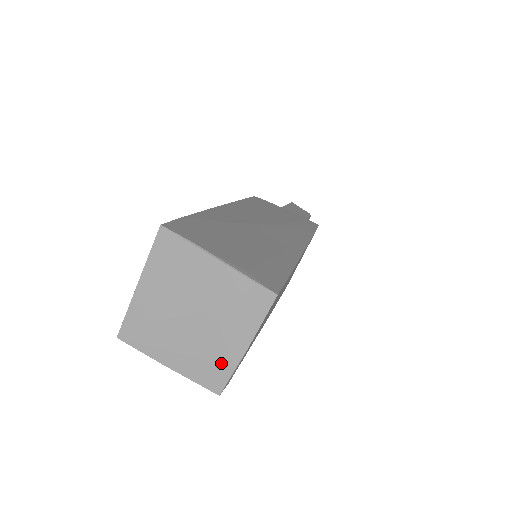
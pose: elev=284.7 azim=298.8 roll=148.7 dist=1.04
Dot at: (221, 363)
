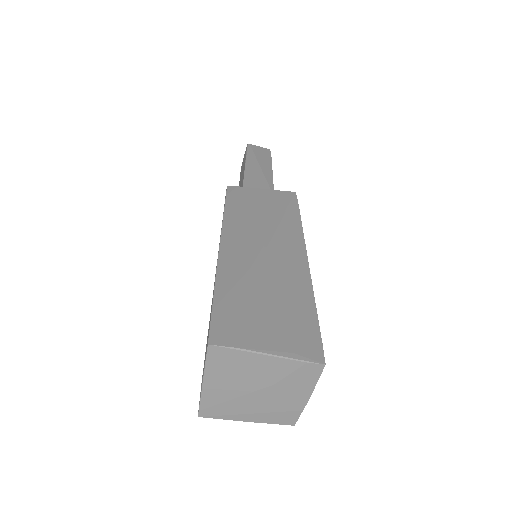
Dot at: (290, 410)
